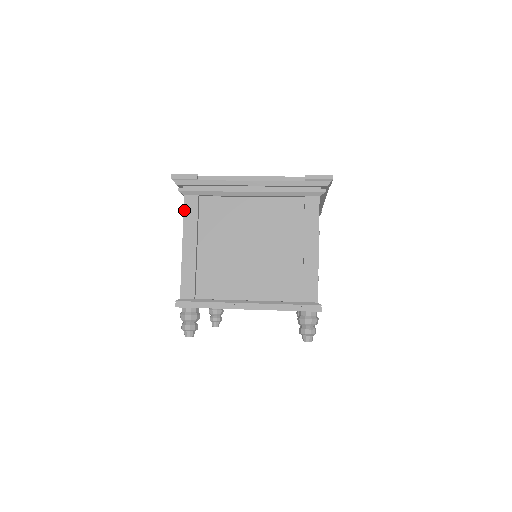
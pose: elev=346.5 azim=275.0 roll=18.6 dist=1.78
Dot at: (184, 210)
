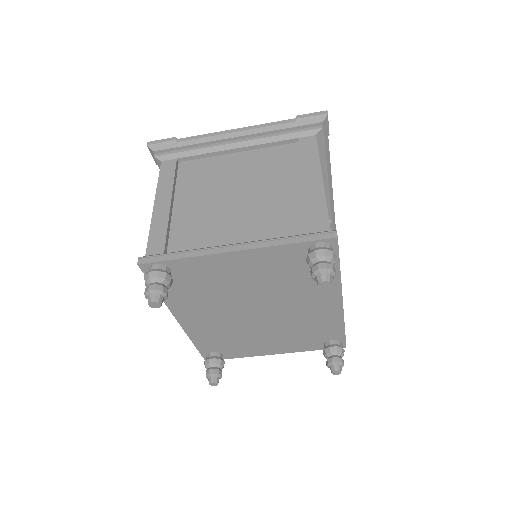
Dot at: (159, 173)
